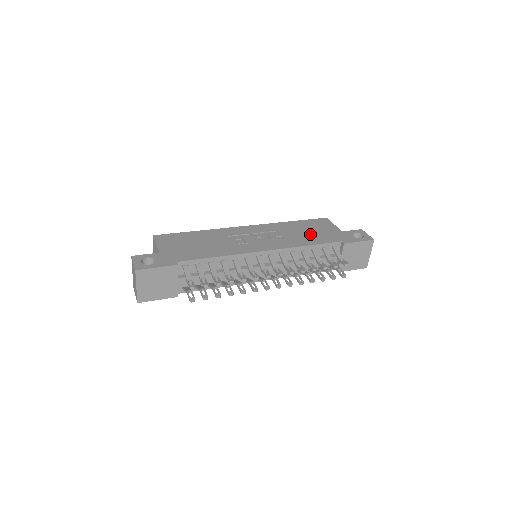
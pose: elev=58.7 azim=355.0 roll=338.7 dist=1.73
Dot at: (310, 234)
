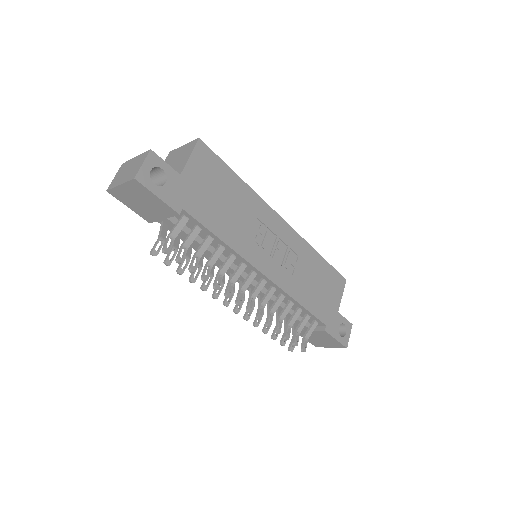
Dot at: (316, 290)
